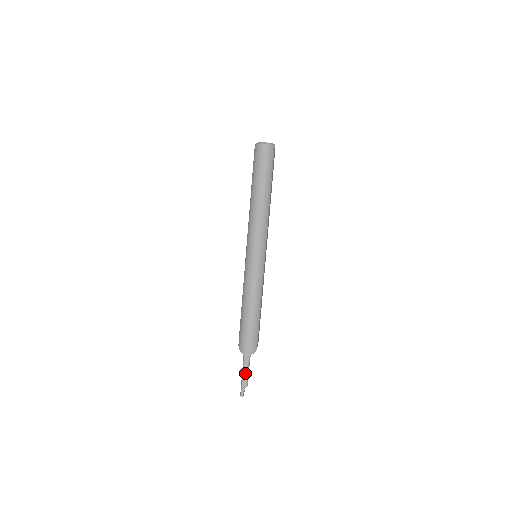
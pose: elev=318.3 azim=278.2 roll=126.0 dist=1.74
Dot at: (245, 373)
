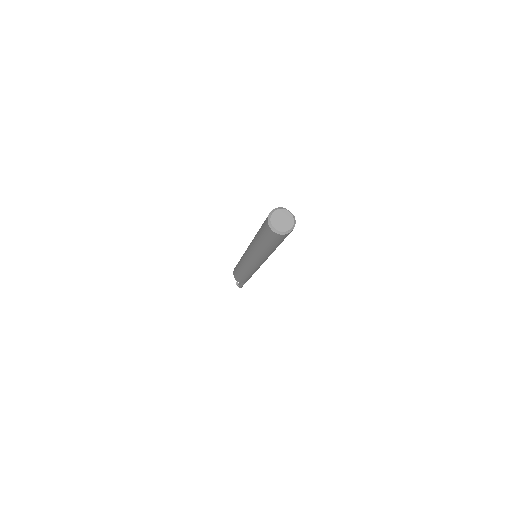
Dot at: occluded
